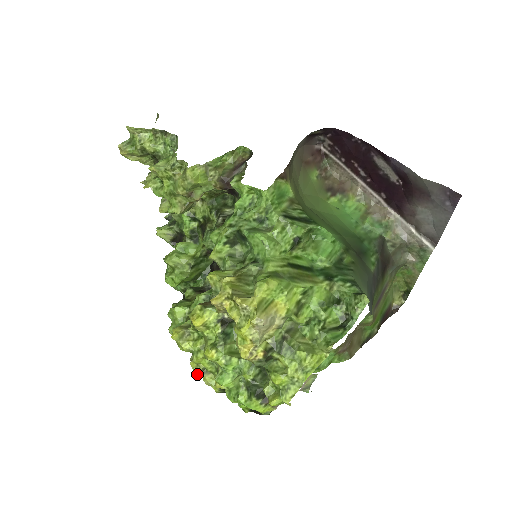
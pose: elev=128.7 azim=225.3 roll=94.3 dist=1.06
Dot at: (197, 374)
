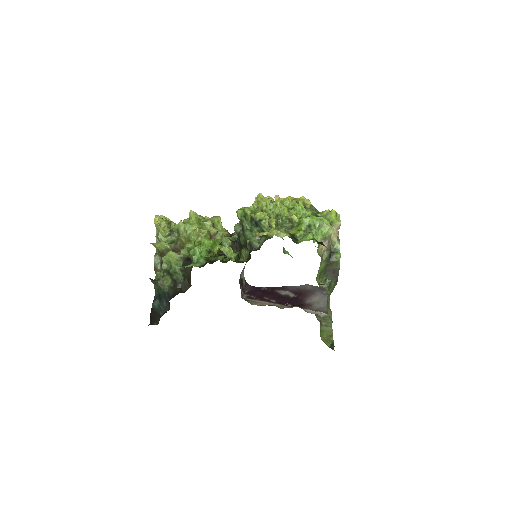
Dot at: (266, 232)
